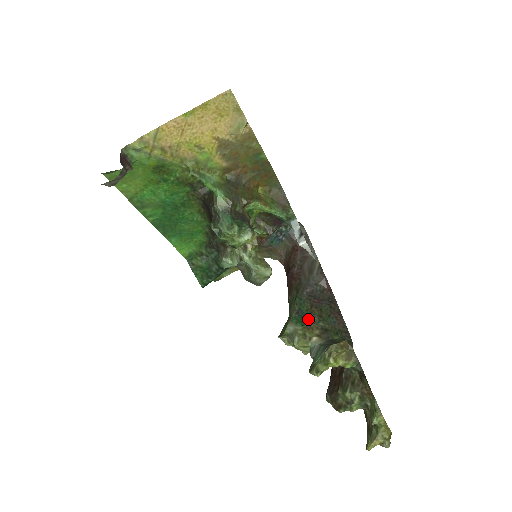
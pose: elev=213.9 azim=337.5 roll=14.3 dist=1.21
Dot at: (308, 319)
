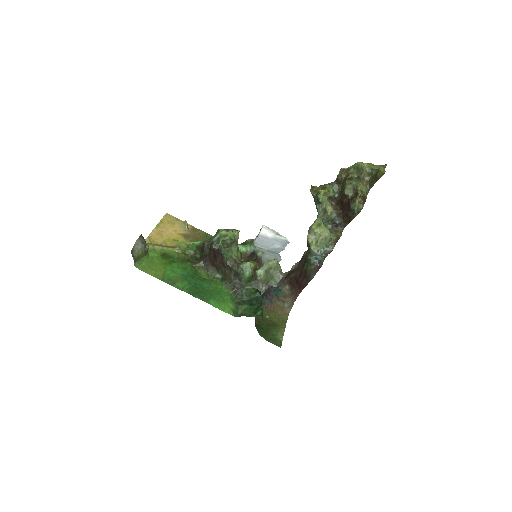
Dot at: occluded
